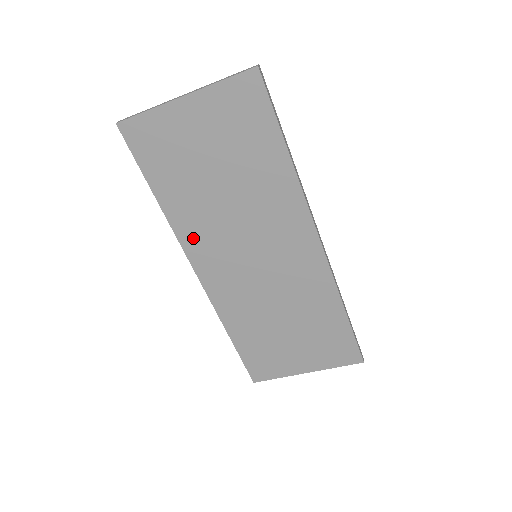
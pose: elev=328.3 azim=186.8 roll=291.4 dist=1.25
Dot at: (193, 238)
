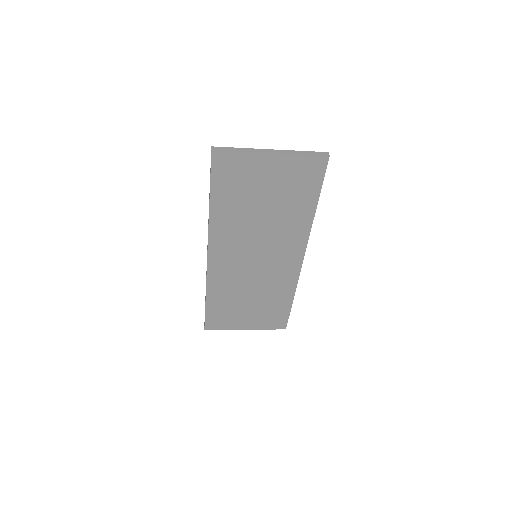
Dot at: (220, 235)
